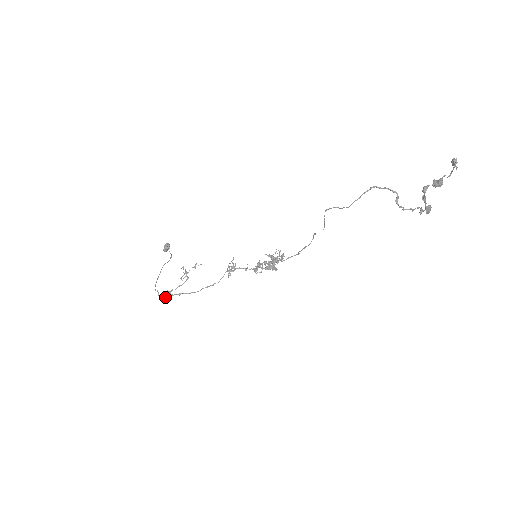
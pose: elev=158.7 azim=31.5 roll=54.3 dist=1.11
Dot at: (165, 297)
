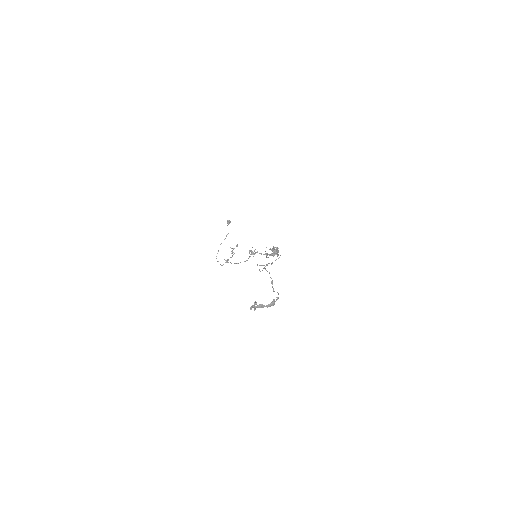
Dot at: occluded
